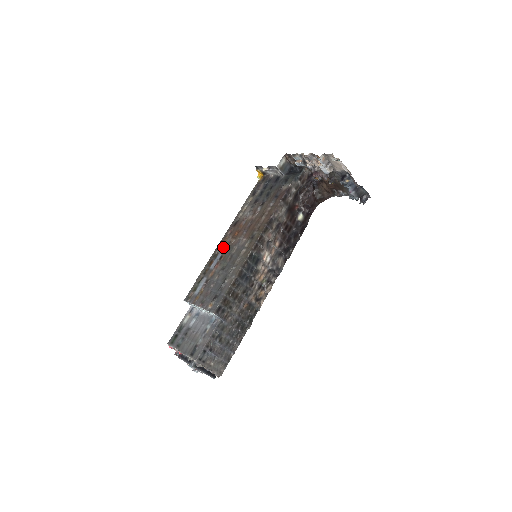
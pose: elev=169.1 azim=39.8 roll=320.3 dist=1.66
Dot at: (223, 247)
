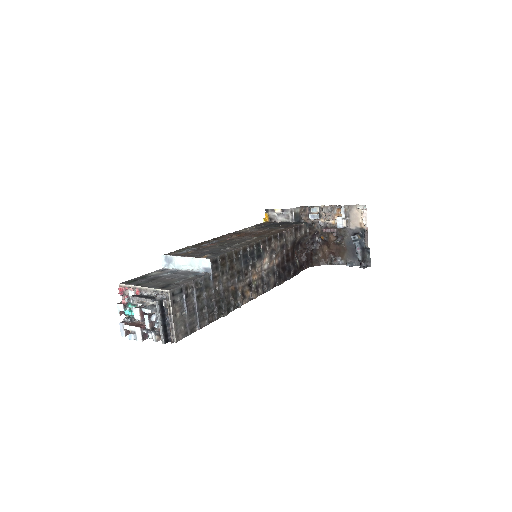
Dot at: (221, 238)
